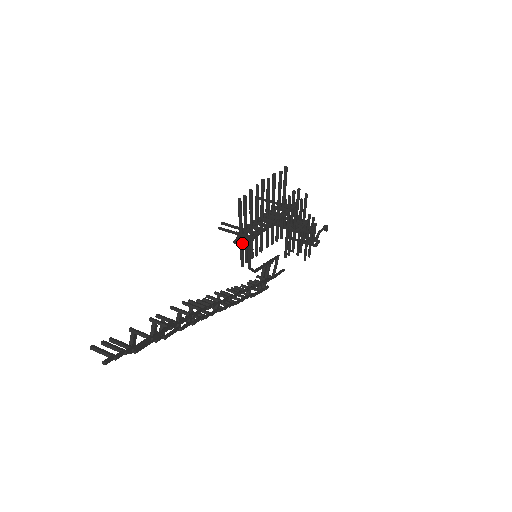
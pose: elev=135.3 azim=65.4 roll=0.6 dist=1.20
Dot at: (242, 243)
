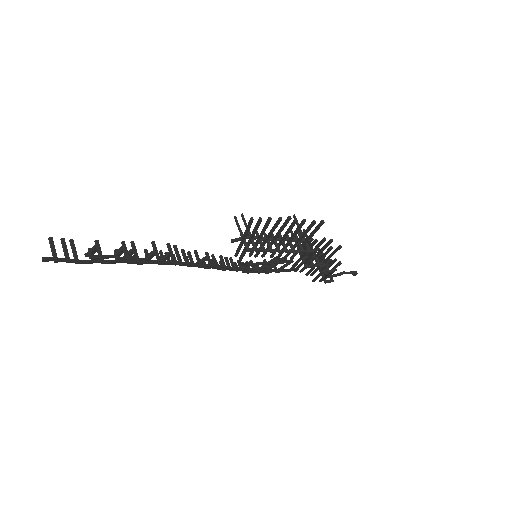
Dot at: (241, 244)
